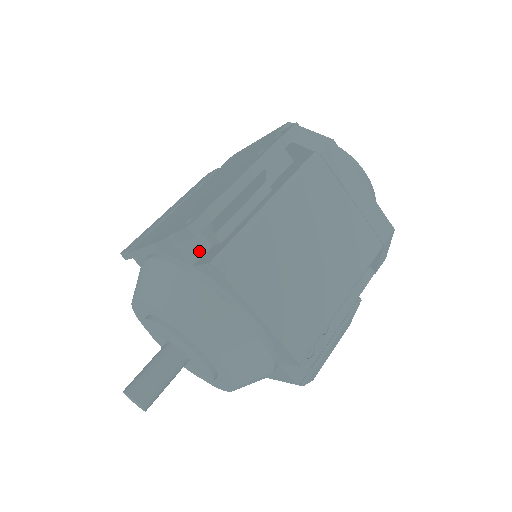
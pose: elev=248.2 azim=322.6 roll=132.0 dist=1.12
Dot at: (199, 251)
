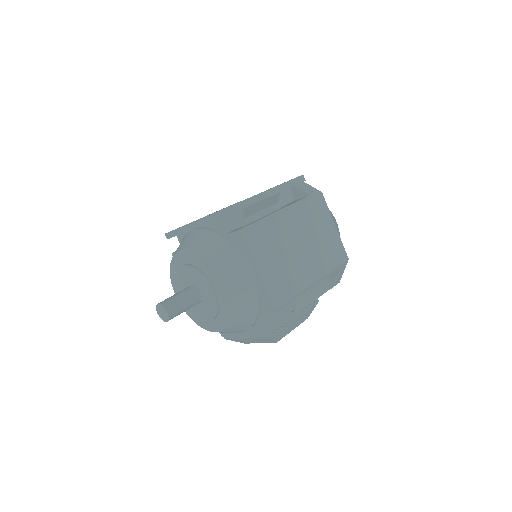
Dot at: (230, 228)
